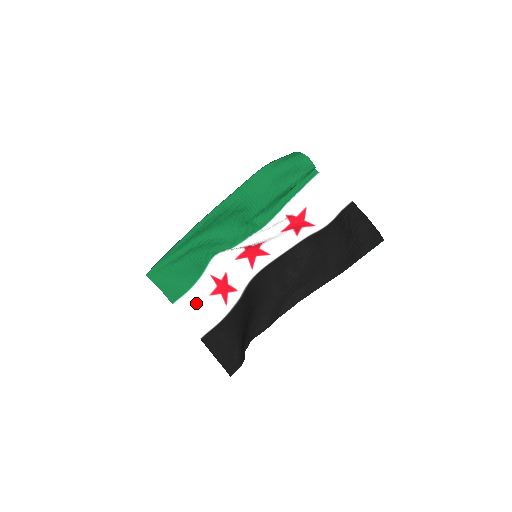
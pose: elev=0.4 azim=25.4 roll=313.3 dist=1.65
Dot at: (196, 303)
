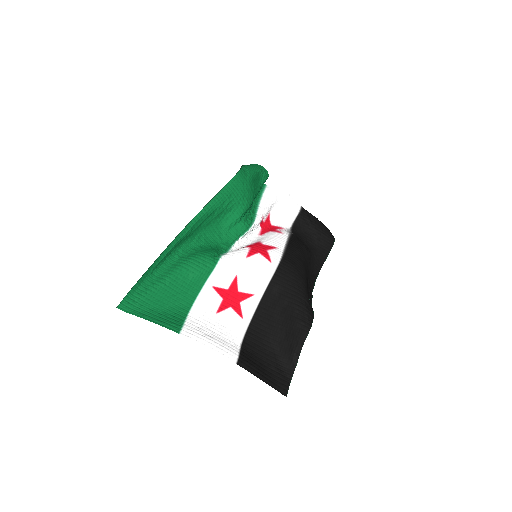
Dot at: (206, 326)
